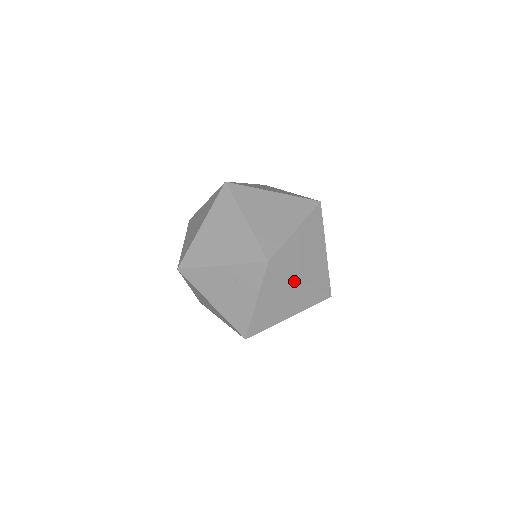
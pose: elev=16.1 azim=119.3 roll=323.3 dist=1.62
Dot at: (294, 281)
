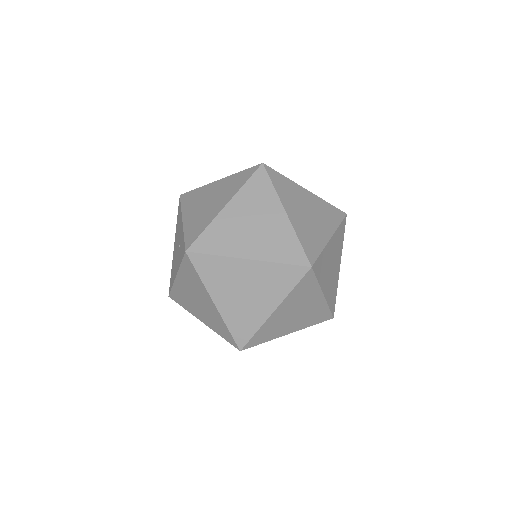
Dot at: (207, 295)
